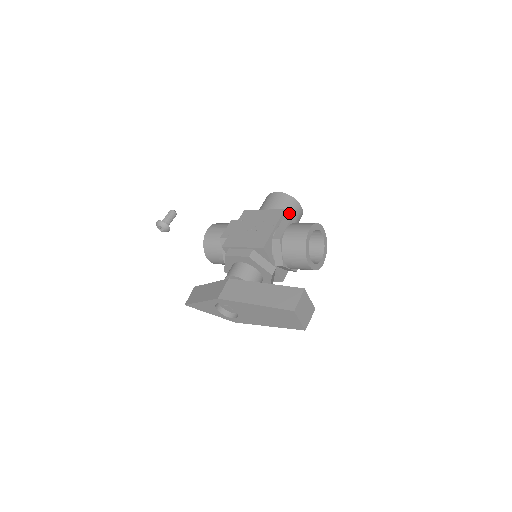
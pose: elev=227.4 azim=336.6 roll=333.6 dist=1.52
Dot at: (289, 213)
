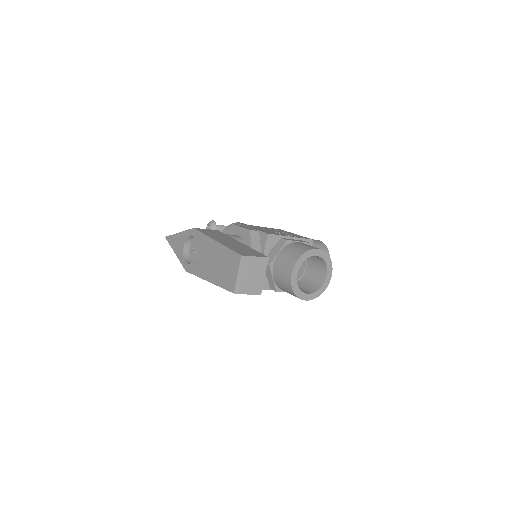
Dot at: occluded
